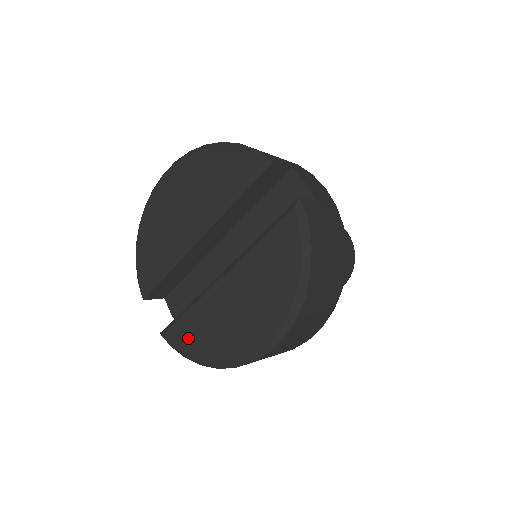
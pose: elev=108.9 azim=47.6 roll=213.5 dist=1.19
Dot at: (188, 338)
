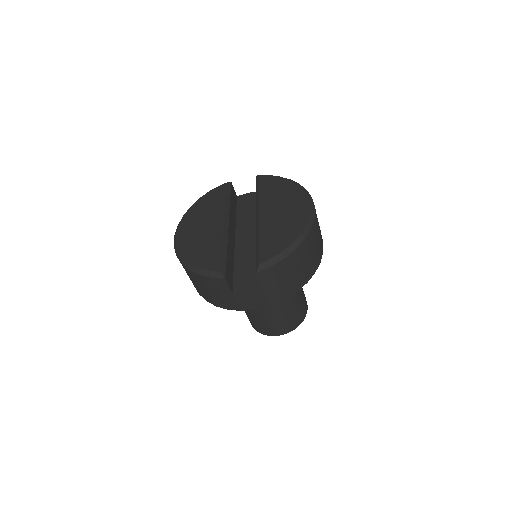
Dot at: (275, 245)
